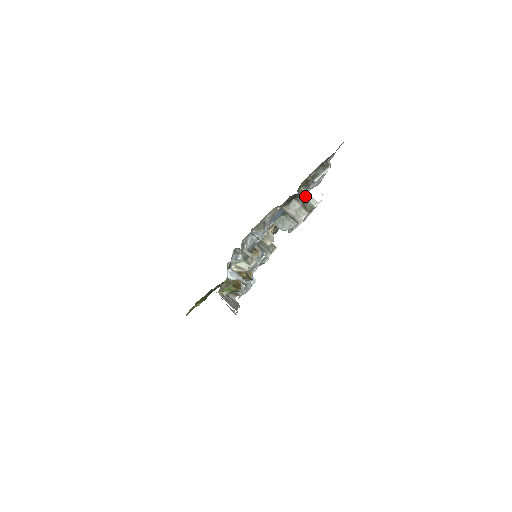
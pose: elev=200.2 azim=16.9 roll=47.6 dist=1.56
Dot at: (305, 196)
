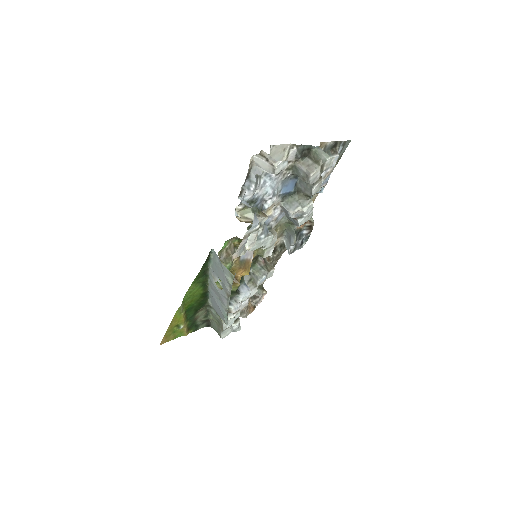
Dot at: (318, 151)
